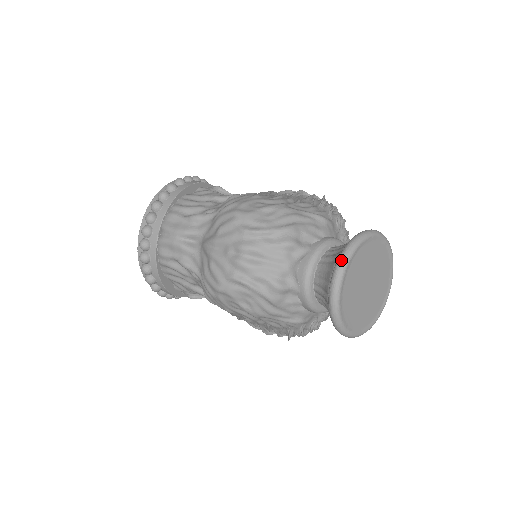
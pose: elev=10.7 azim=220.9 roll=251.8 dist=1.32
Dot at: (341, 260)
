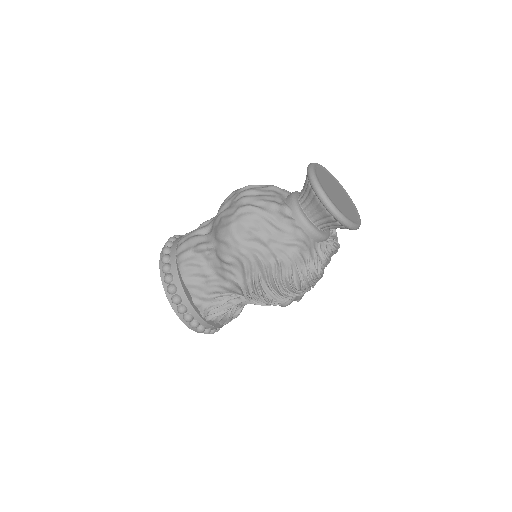
Dot at: (309, 165)
